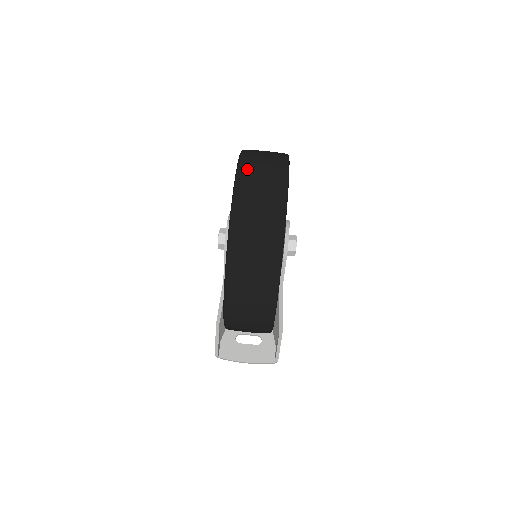
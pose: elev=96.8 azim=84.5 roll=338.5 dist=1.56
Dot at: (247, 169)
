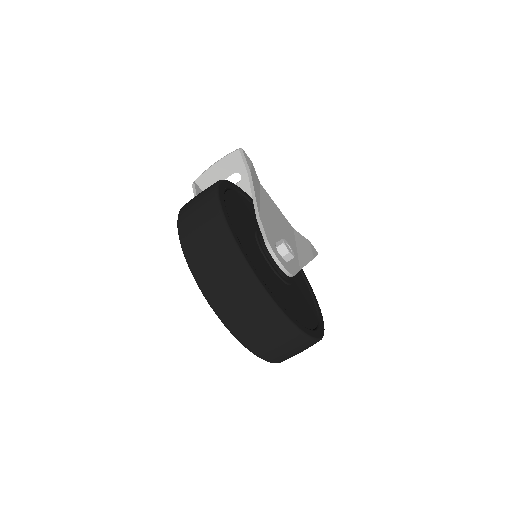
Dot at: (224, 310)
